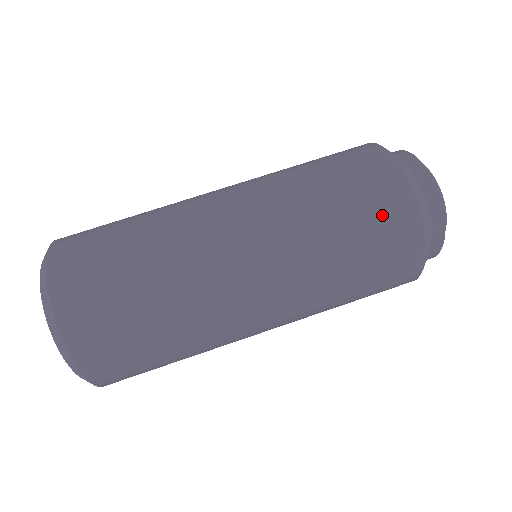
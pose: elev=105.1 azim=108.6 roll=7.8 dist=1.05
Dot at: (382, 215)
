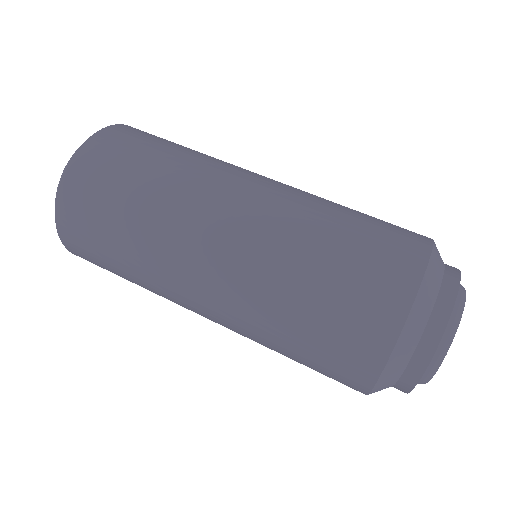
Dot at: (359, 308)
